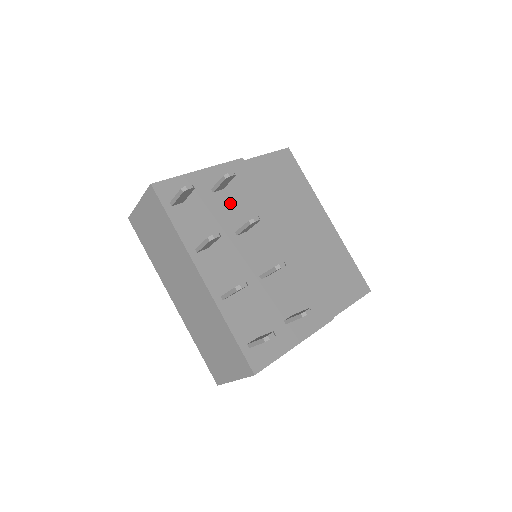
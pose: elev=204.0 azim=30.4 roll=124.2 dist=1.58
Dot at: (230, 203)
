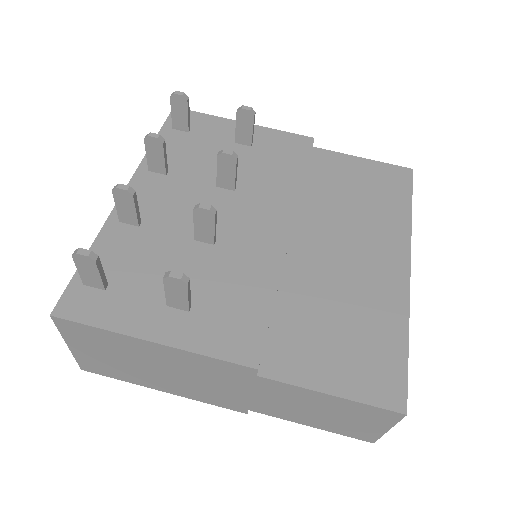
Dot at: (246, 160)
